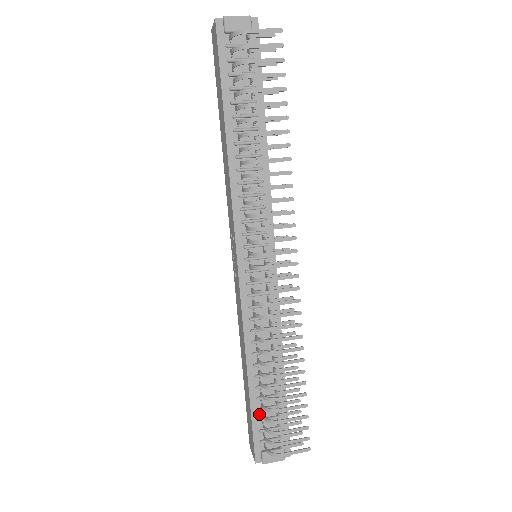
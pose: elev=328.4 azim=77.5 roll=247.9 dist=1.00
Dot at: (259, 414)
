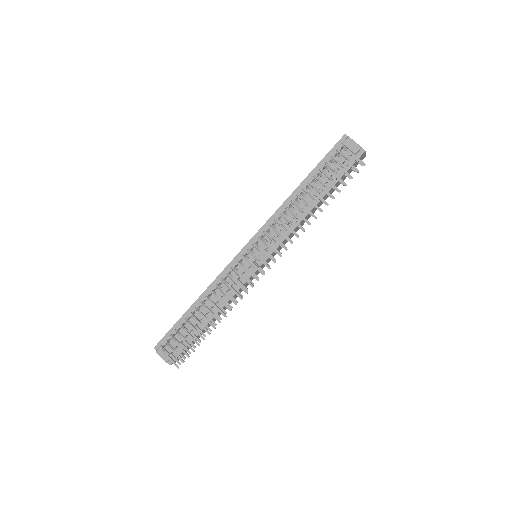
Dot at: (179, 327)
